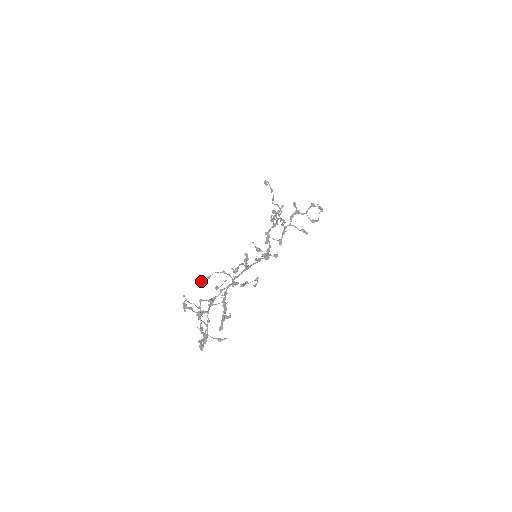
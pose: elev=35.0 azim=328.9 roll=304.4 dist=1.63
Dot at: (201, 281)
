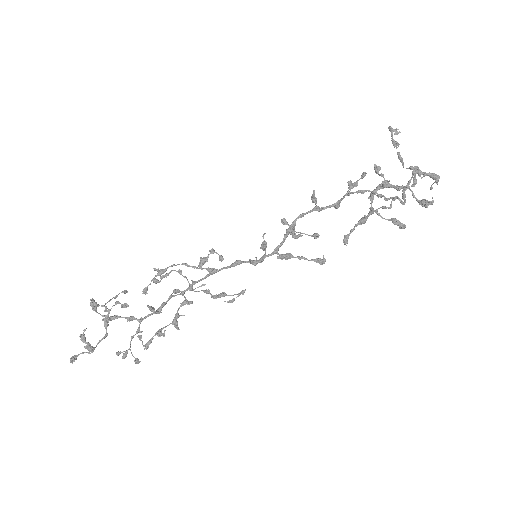
Dot at: (154, 278)
